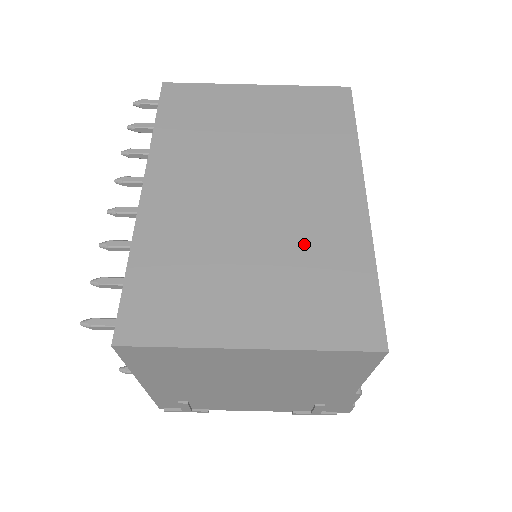
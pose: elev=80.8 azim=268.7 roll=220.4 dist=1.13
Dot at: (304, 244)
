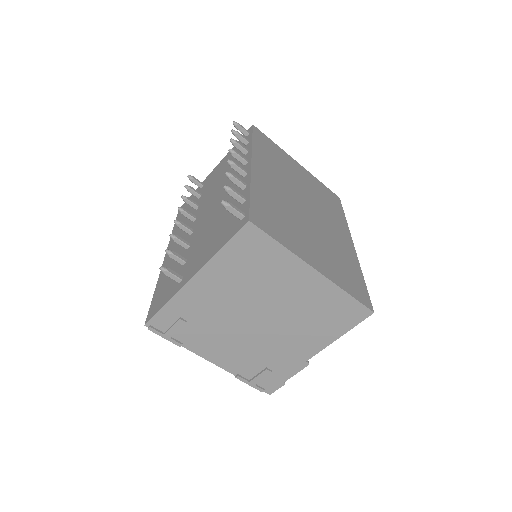
Dot at: (332, 245)
